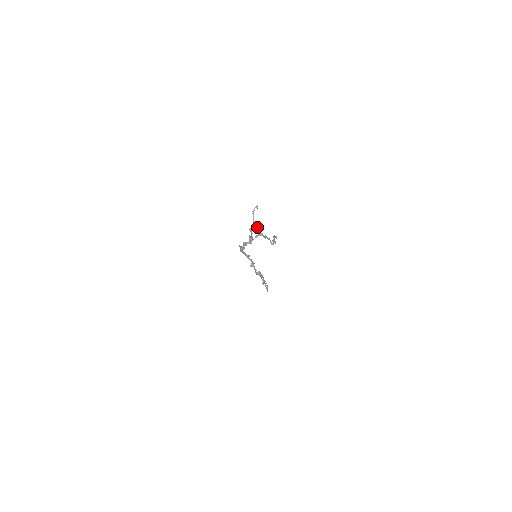
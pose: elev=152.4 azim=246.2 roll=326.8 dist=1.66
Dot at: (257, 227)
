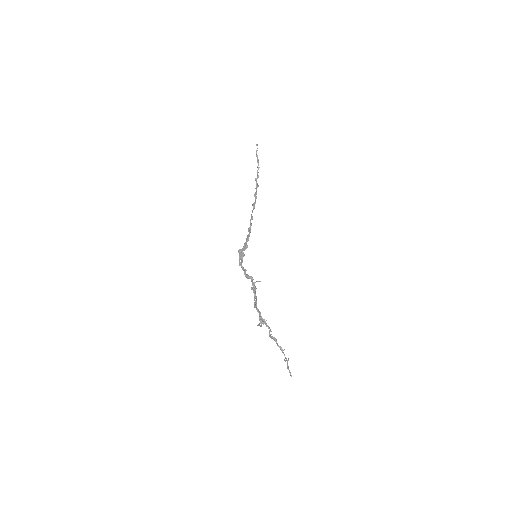
Dot at: (264, 323)
